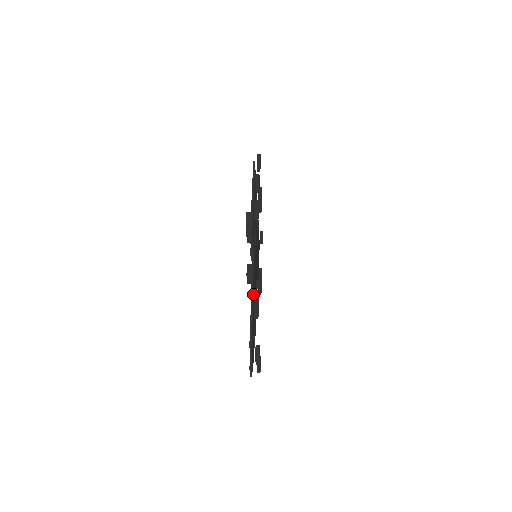
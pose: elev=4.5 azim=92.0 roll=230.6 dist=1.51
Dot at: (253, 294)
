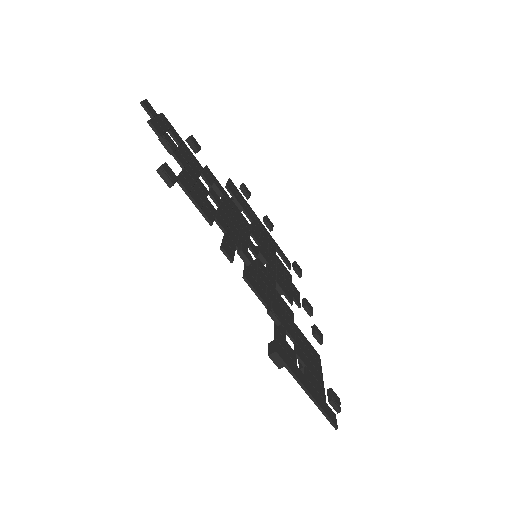
Dot at: (205, 171)
